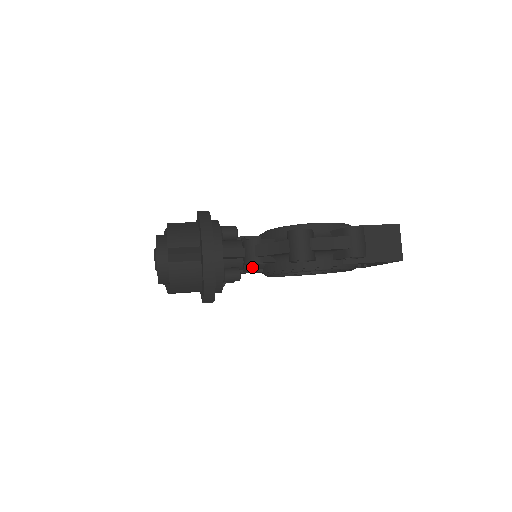
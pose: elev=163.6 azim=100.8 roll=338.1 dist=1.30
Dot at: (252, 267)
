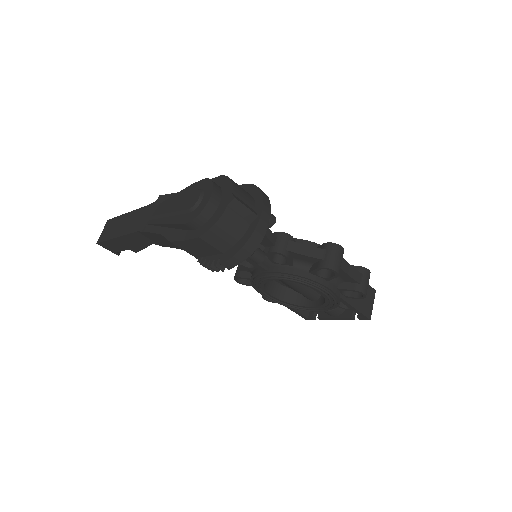
Dot at: (264, 260)
